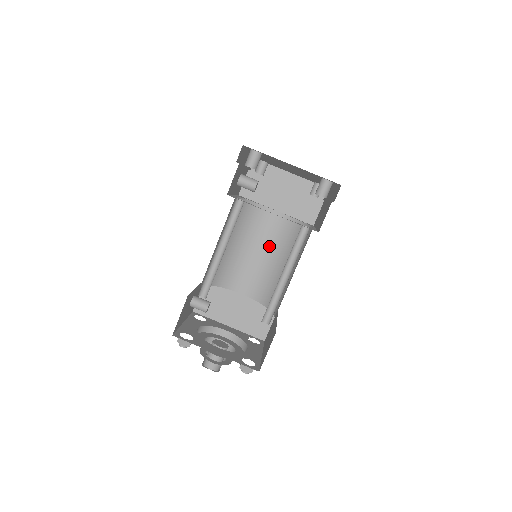
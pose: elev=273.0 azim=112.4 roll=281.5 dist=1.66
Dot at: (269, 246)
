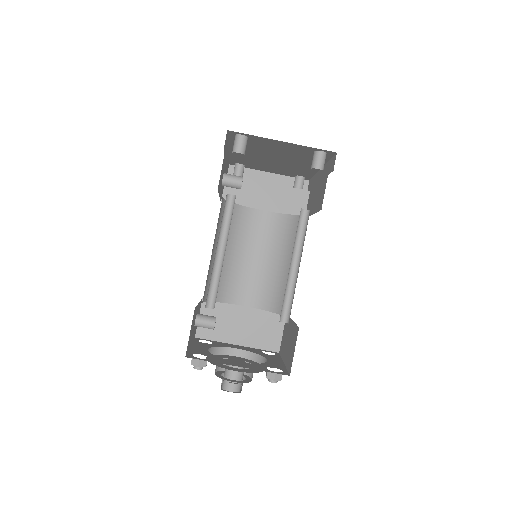
Dot at: (264, 248)
